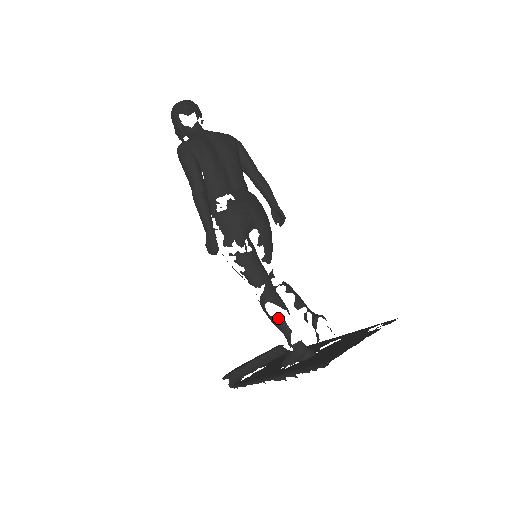
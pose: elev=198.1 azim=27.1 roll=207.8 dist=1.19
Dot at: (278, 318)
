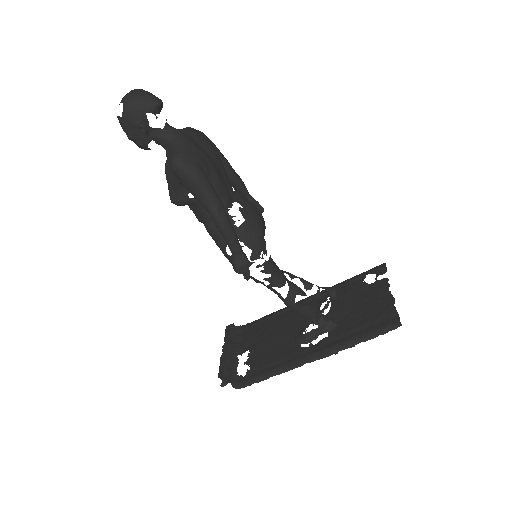
Dot at: (307, 306)
